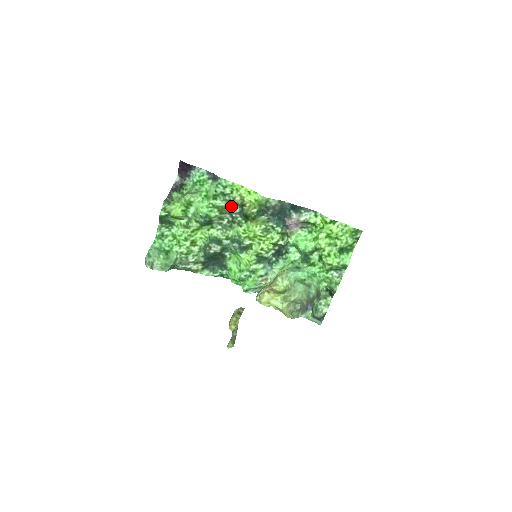
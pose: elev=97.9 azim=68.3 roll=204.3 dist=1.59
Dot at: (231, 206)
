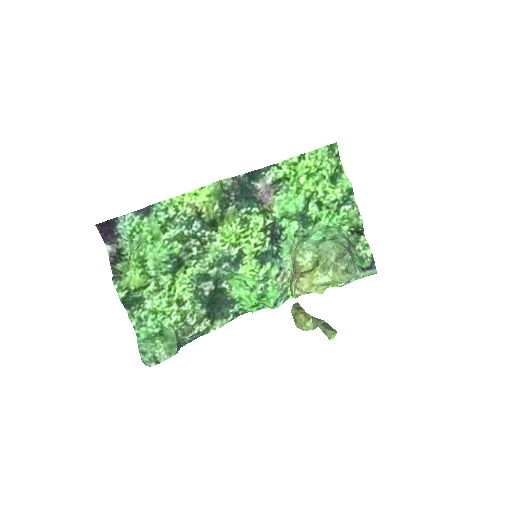
Dot at: (188, 226)
